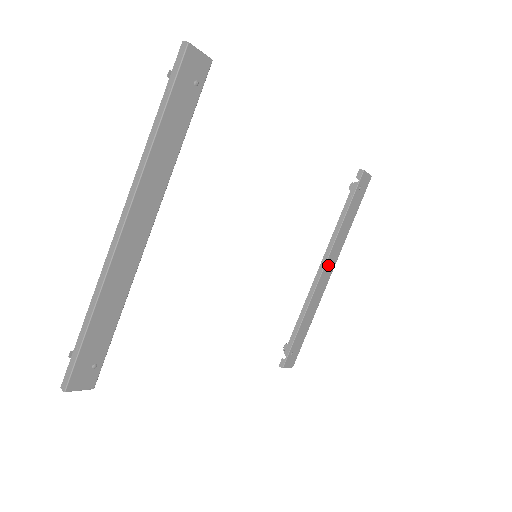
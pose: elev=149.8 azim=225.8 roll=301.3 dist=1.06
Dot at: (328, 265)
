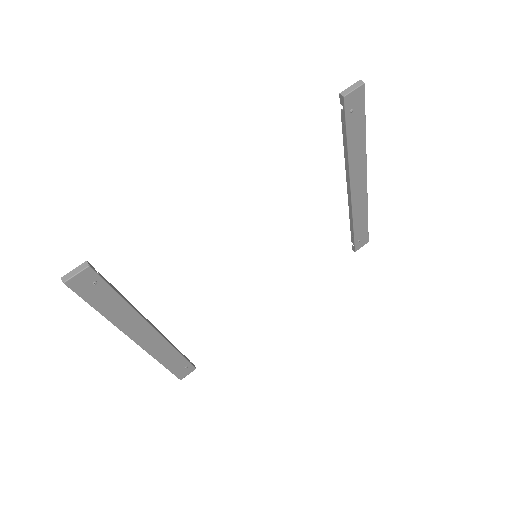
Dot at: (355, 181)
